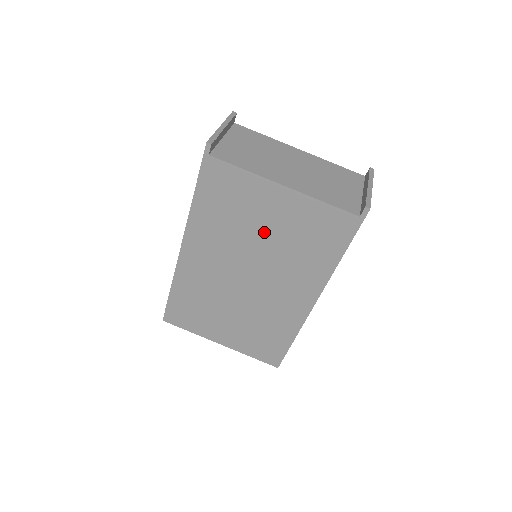
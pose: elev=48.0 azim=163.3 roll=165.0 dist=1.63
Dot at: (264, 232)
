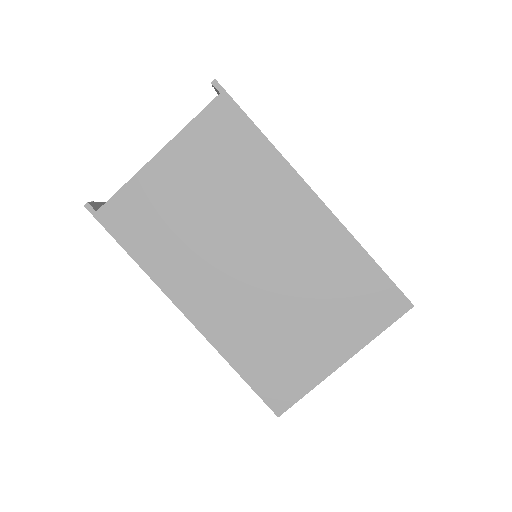
Dot at: (200, 205)
